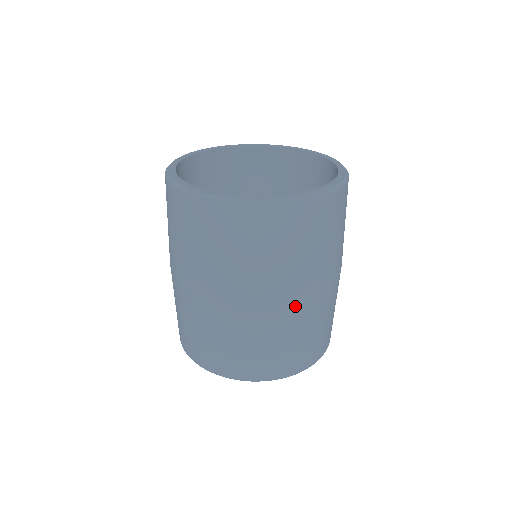
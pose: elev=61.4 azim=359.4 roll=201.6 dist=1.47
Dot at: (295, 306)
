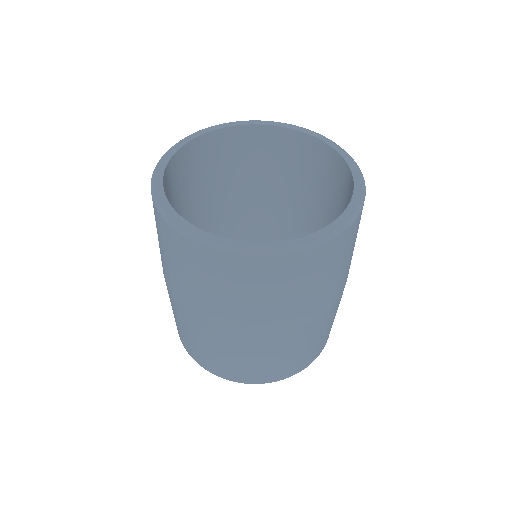
Dot at: (229, 335)
